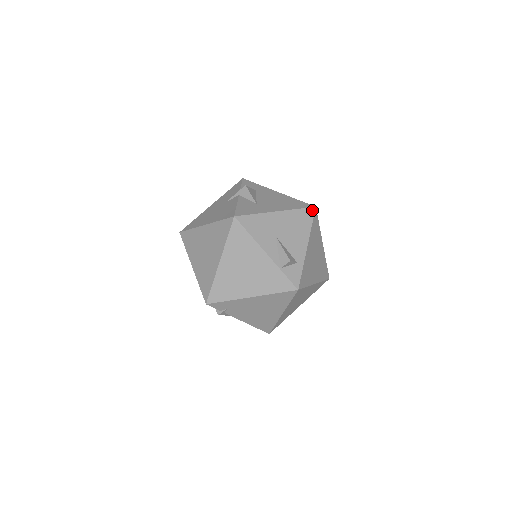
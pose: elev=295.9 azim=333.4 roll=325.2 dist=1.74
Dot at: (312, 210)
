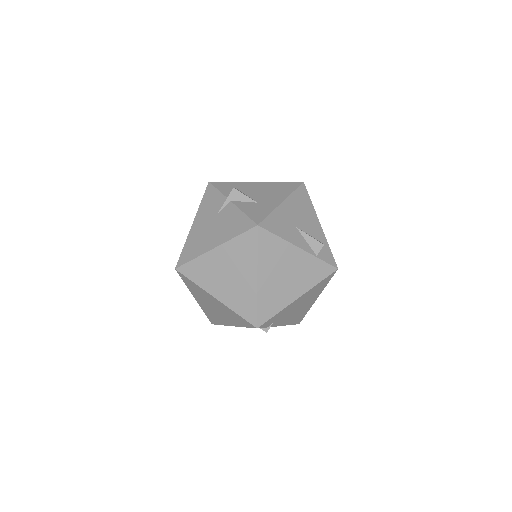
Dot at: (303, 187)
